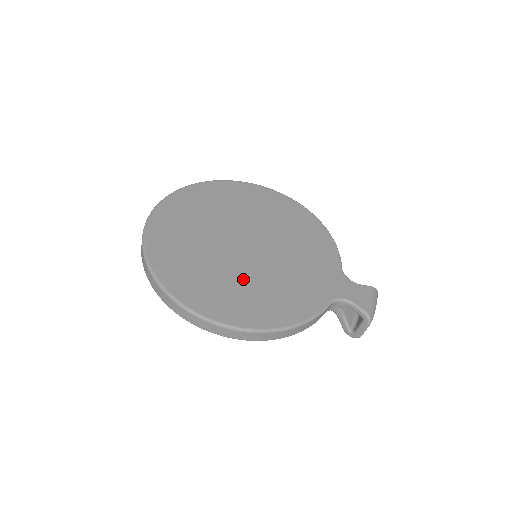
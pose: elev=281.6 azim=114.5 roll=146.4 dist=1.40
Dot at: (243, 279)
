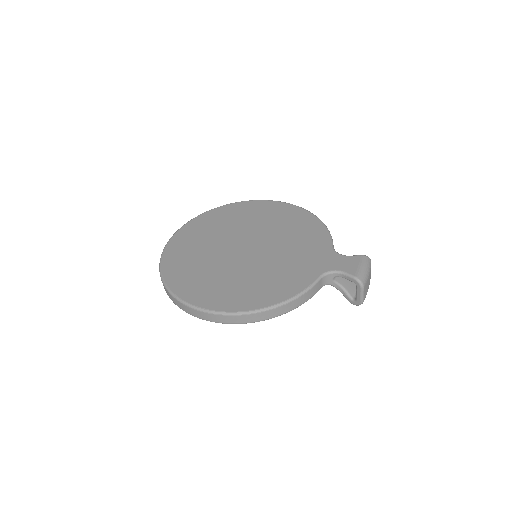
Dot at: (241, 275)
